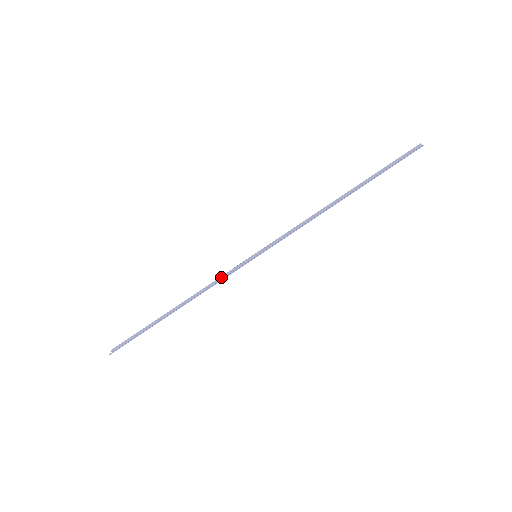
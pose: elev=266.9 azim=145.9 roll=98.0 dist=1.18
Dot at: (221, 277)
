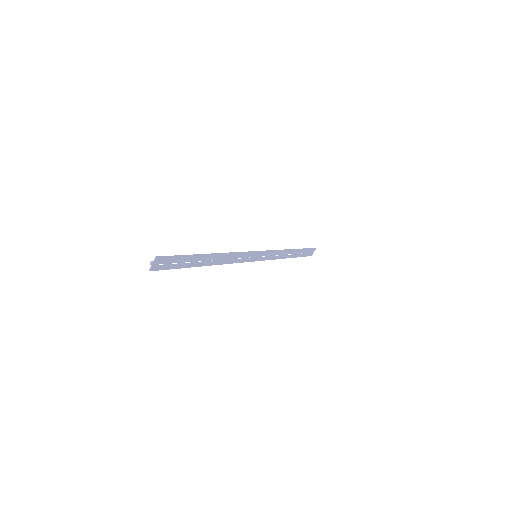
Dot at: (238, 255)
